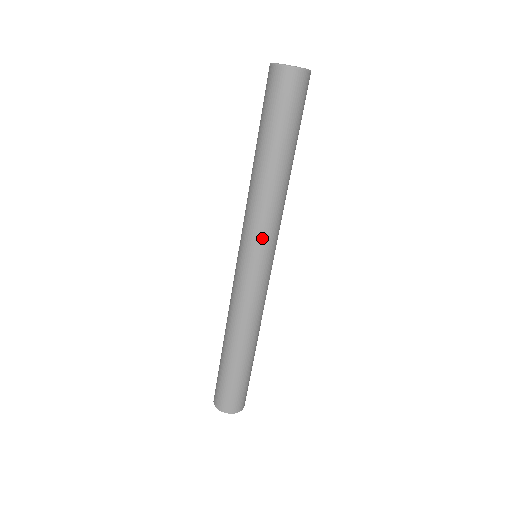
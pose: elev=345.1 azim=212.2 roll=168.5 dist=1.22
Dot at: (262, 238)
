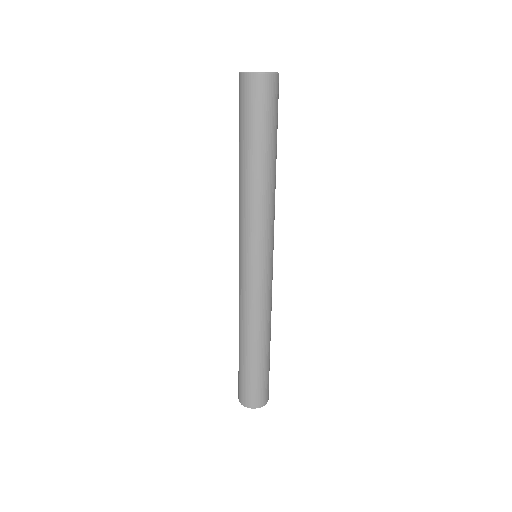
Dot at: (261, 238)
